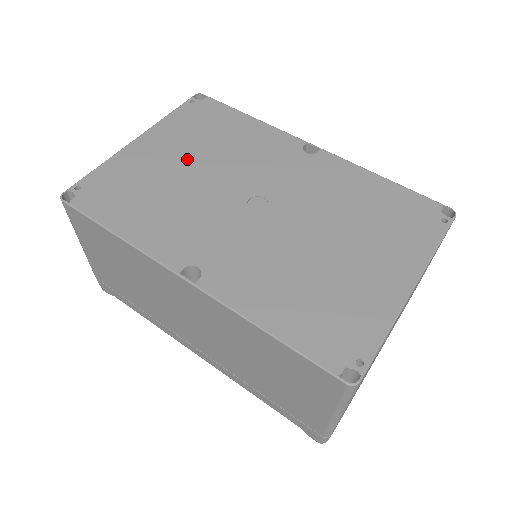
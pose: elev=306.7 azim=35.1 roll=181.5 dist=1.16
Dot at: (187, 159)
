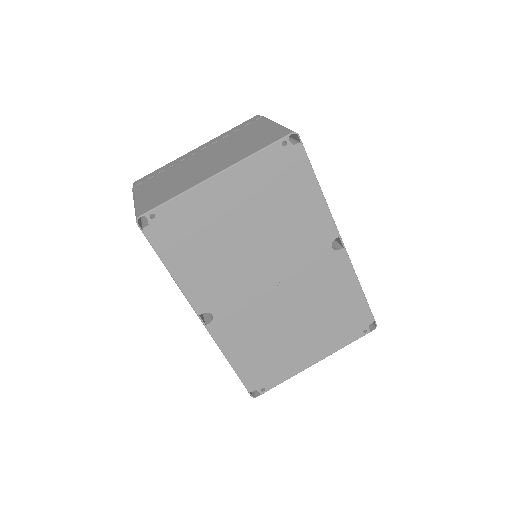
Dot at: (247, 218)
